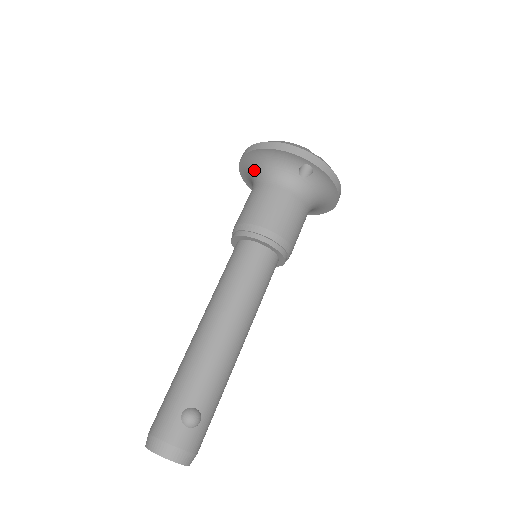
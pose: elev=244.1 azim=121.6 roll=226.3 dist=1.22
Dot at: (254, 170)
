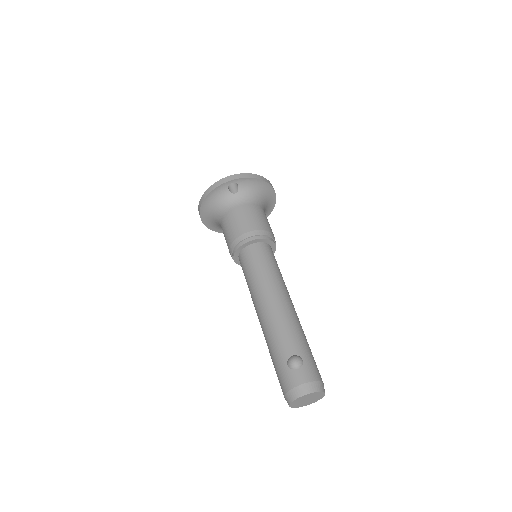
Dot at: (213, 219)
